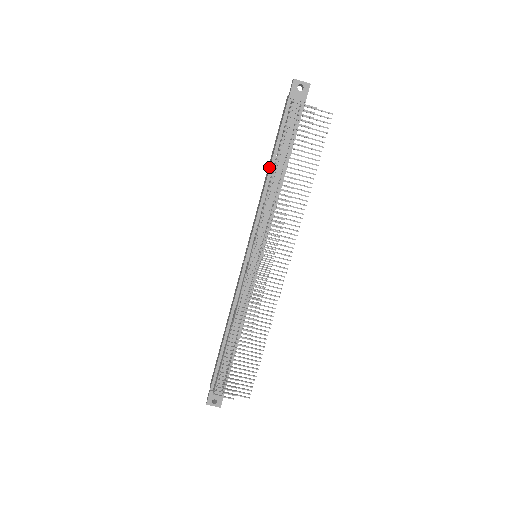
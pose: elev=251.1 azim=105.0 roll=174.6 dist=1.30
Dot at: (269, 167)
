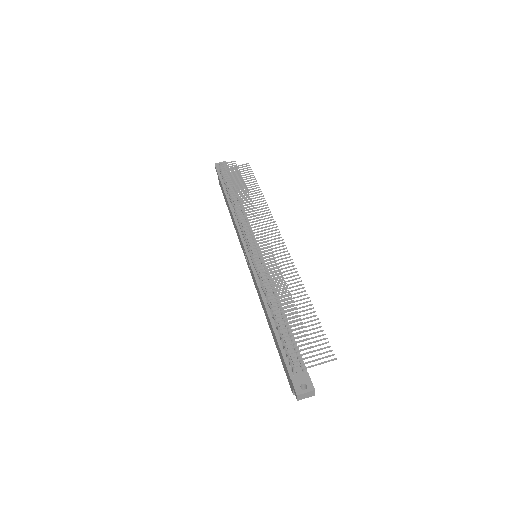
Dot at: (228, 205)
